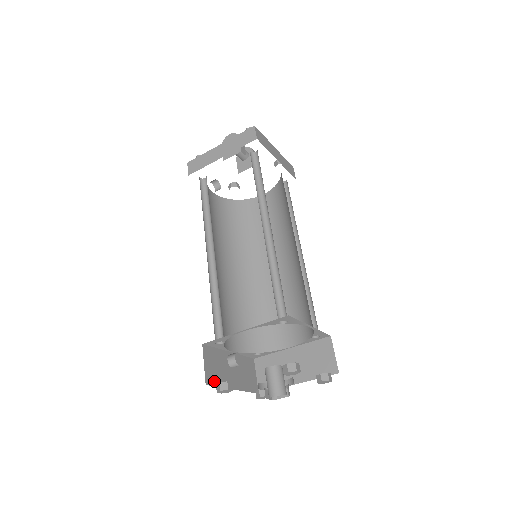
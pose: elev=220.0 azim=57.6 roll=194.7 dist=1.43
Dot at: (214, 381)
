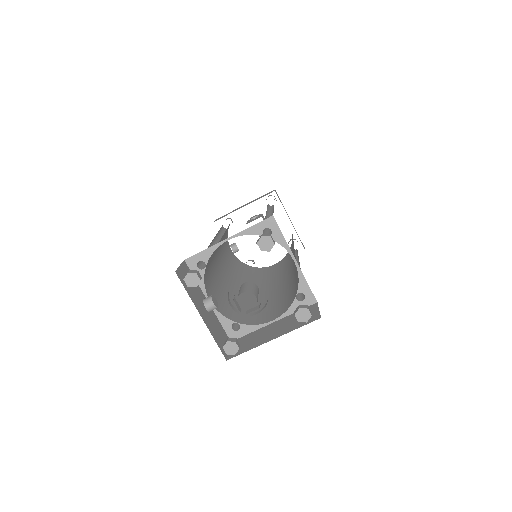
Dot at: (184, 283)
